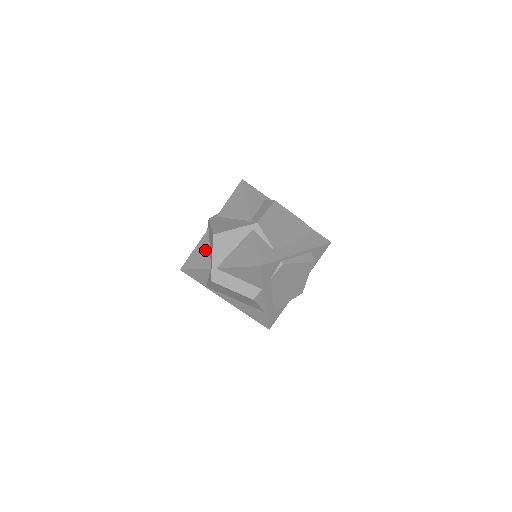
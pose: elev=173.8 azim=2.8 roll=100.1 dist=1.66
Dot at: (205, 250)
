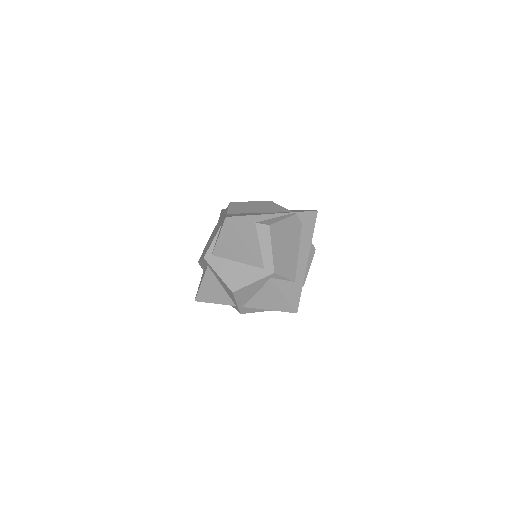
Dot at: (217, 288)
